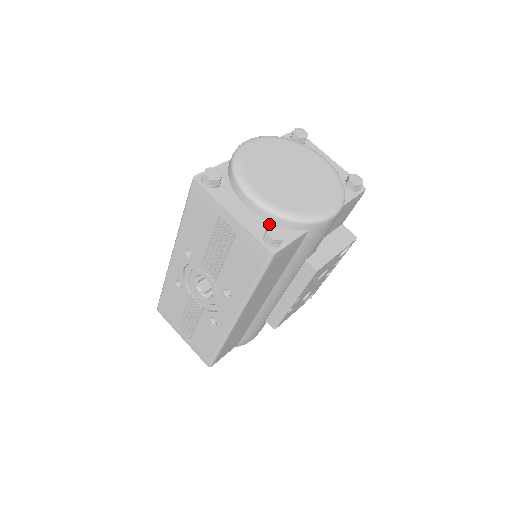
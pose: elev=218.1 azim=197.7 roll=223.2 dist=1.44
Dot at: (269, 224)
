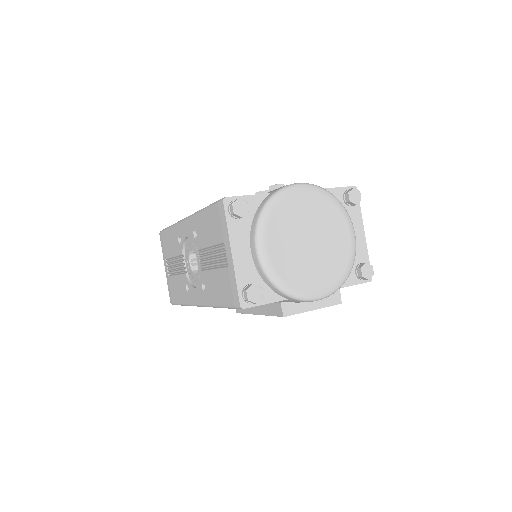
Dot at: (258, 278)
